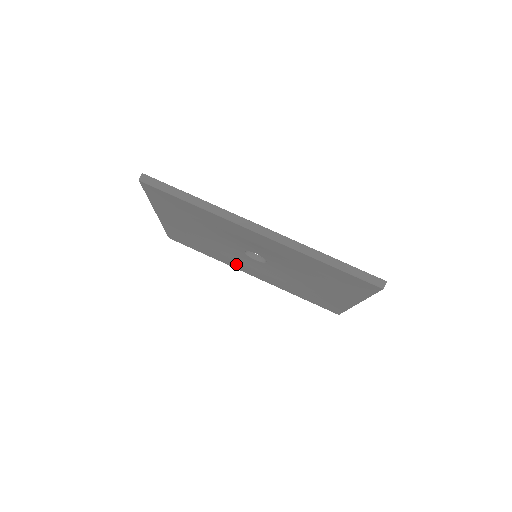
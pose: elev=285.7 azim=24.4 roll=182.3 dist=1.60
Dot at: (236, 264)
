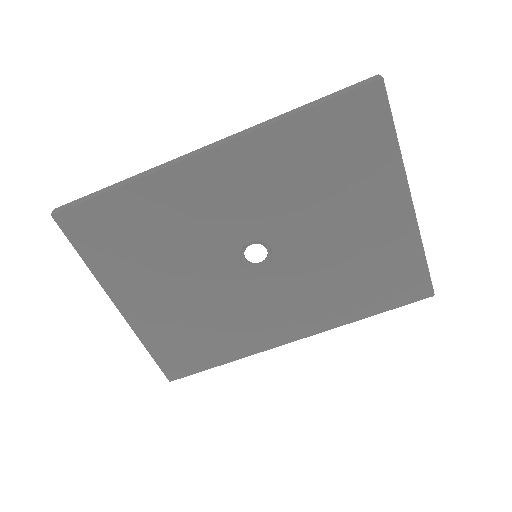
Dot at: (260, 331)
